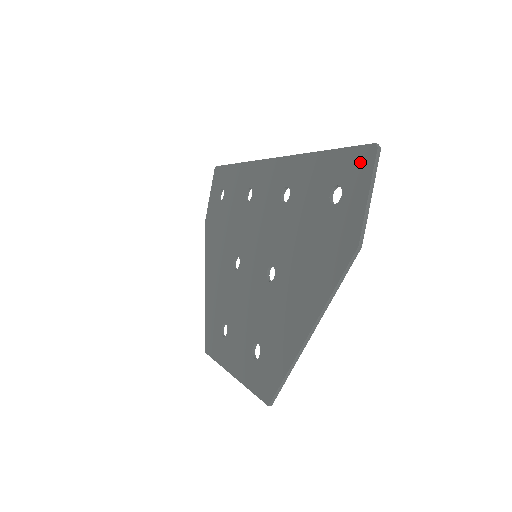
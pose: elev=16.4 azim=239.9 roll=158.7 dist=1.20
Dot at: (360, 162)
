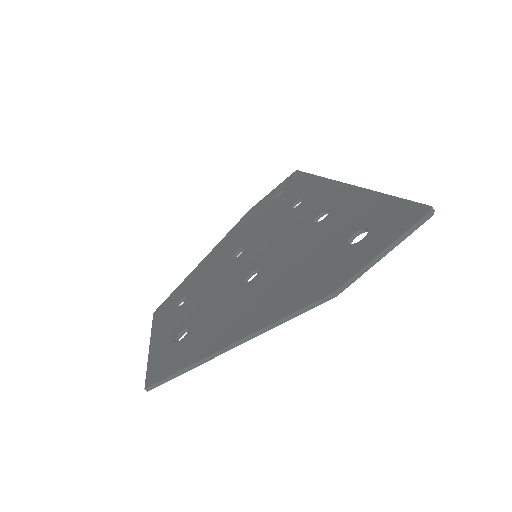
Dot at: (404, 217)
